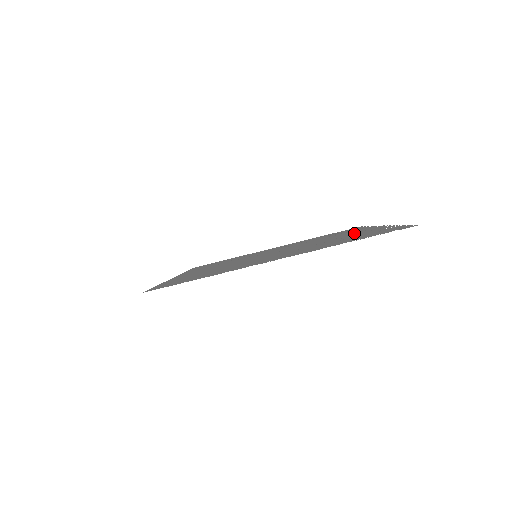
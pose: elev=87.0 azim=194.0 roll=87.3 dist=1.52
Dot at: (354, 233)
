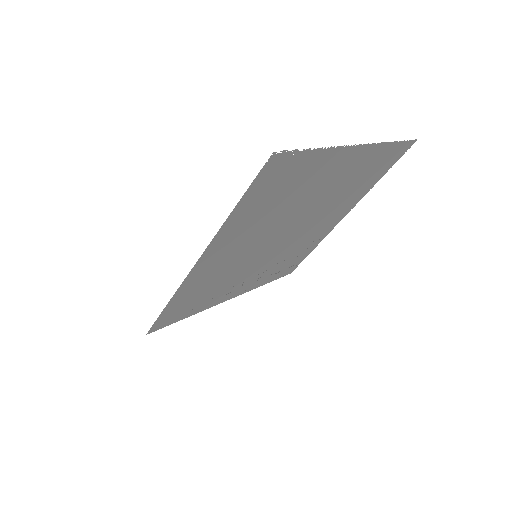
Dot at: (335, 214)
